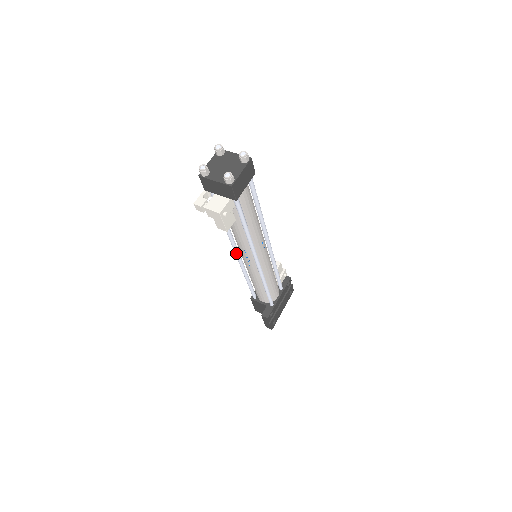
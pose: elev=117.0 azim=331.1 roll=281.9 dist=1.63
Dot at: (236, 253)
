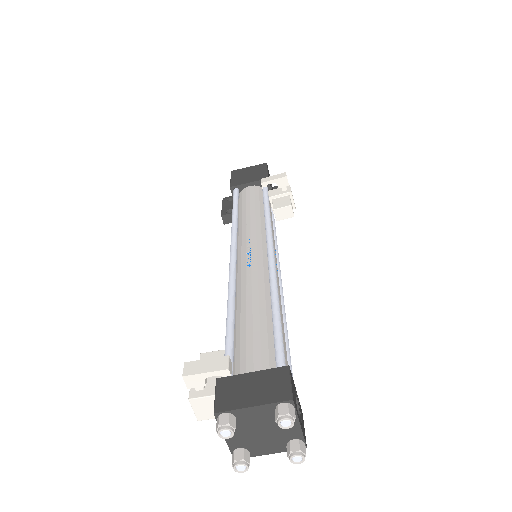
Dot at: (231, 260)
